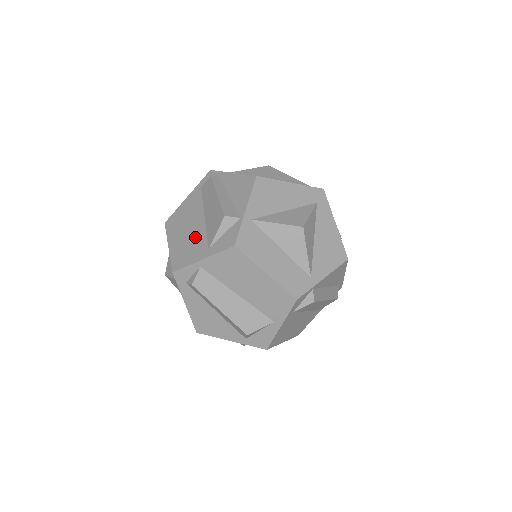
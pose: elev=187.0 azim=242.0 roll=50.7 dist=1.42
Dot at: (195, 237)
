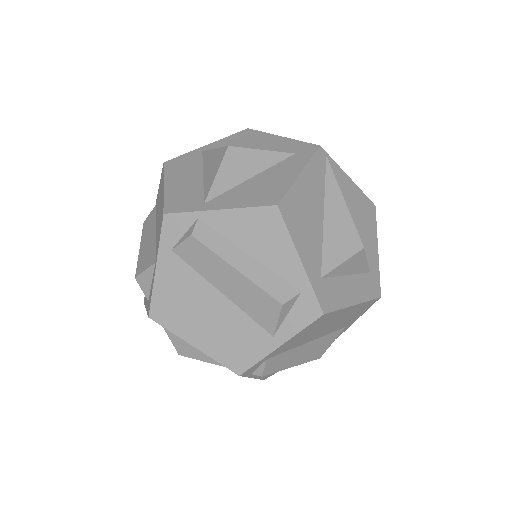
Dot at: occluded
